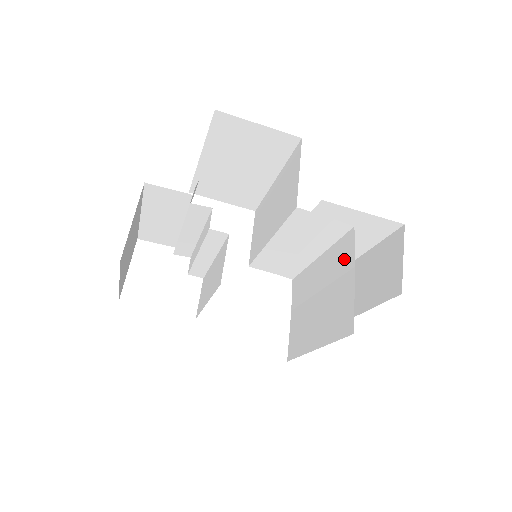
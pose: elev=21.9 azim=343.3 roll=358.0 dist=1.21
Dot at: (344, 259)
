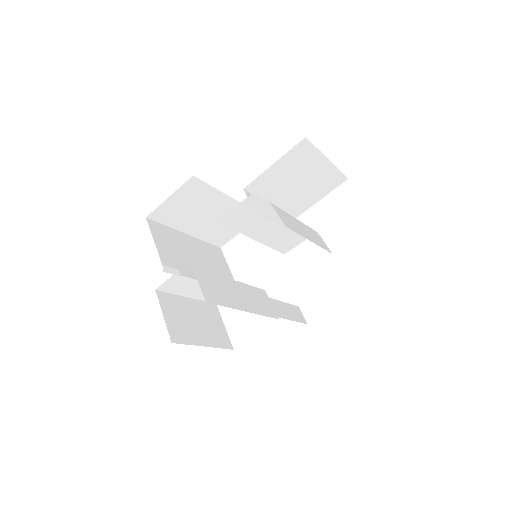
Dot at: occluded
